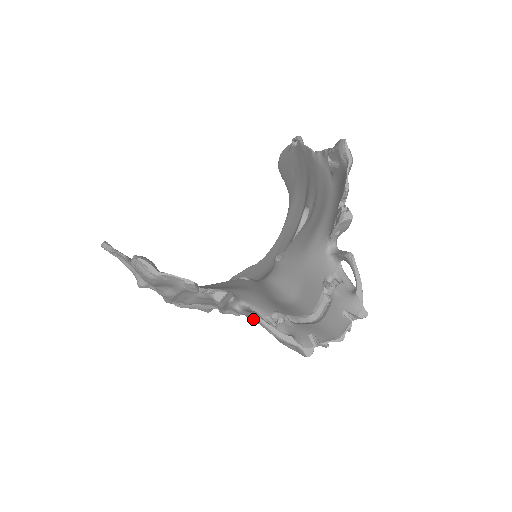
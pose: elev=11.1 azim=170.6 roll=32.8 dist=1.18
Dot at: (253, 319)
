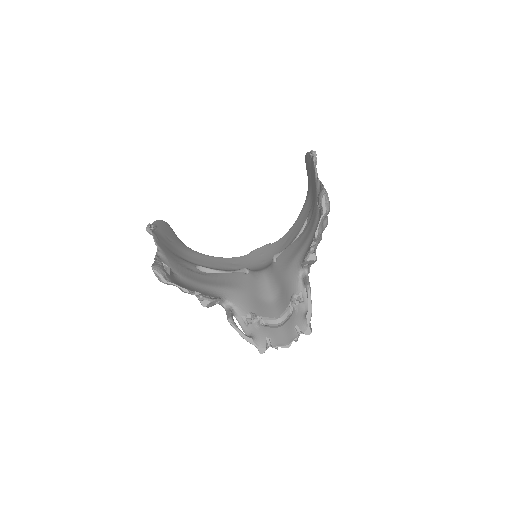
Dot at: occluded
